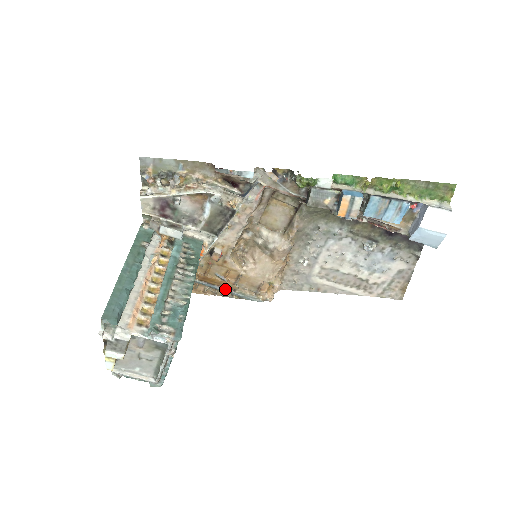
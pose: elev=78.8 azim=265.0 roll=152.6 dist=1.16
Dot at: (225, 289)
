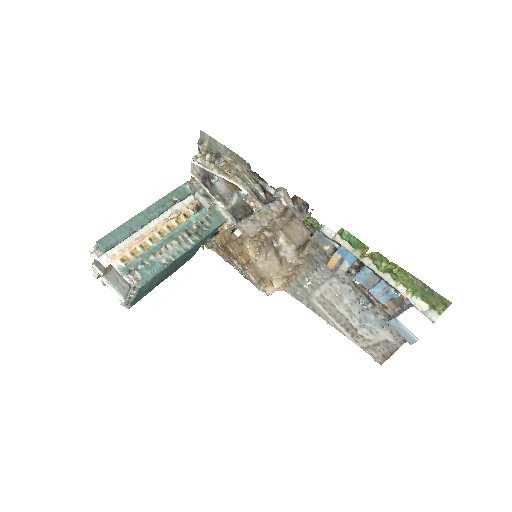
Dot at: (237, 264)
